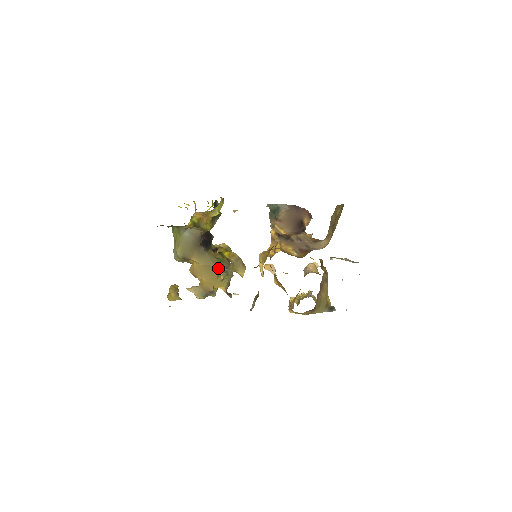
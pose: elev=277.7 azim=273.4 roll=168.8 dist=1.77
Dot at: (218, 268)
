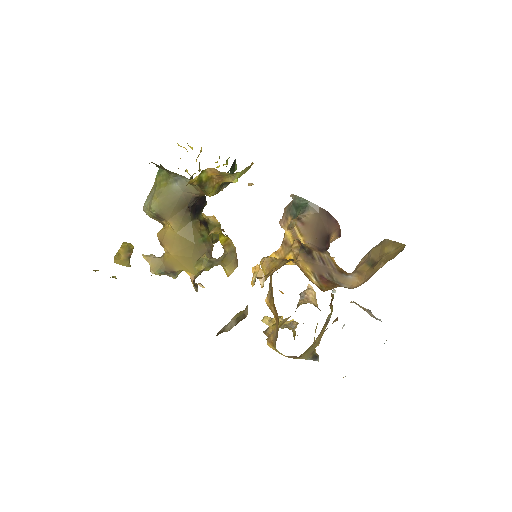
Dot at: (198, 248)
